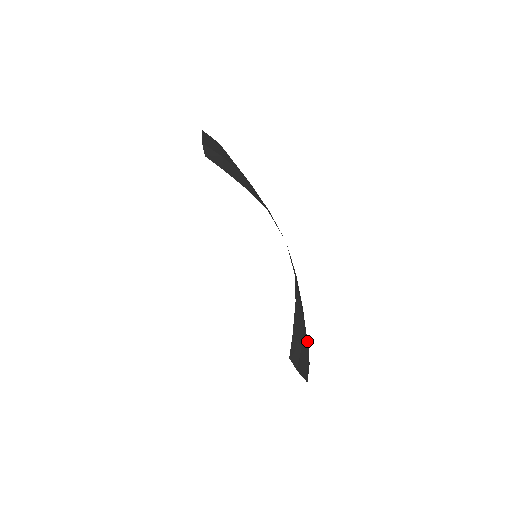
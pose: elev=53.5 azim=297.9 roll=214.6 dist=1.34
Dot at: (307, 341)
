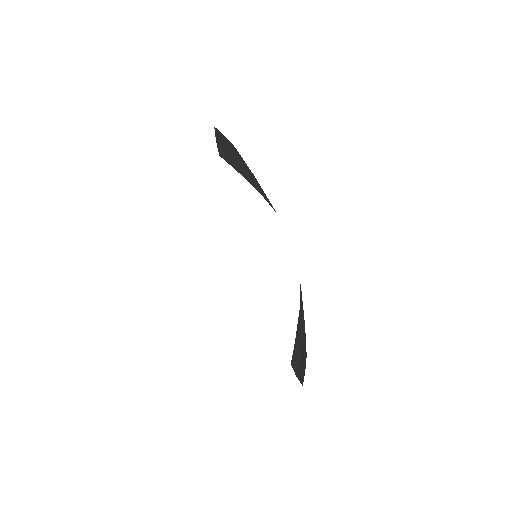
Dot at: occluded
